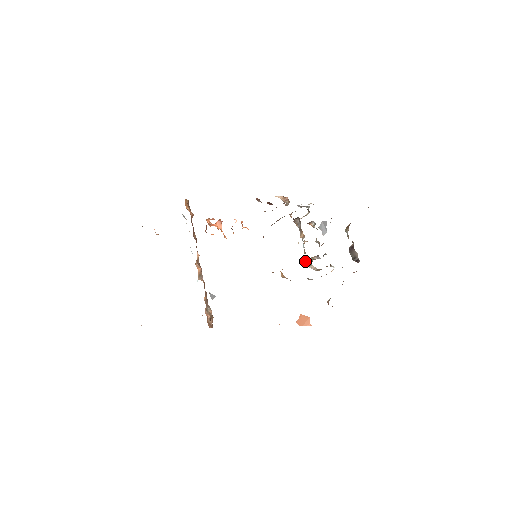
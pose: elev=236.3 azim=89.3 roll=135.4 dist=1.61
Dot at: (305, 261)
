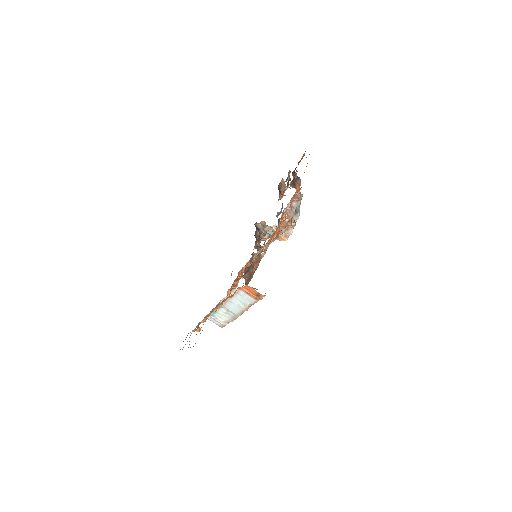
Dot at: occluded
